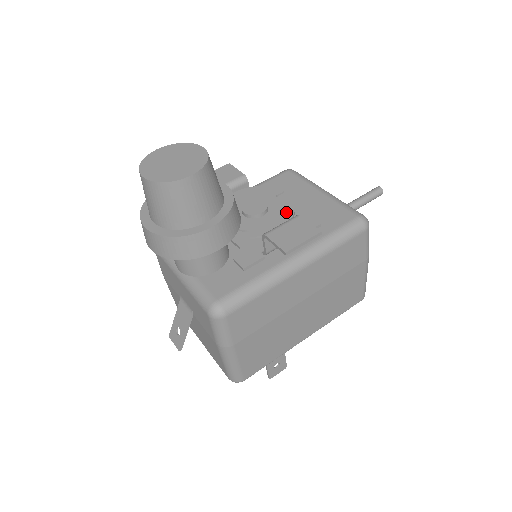
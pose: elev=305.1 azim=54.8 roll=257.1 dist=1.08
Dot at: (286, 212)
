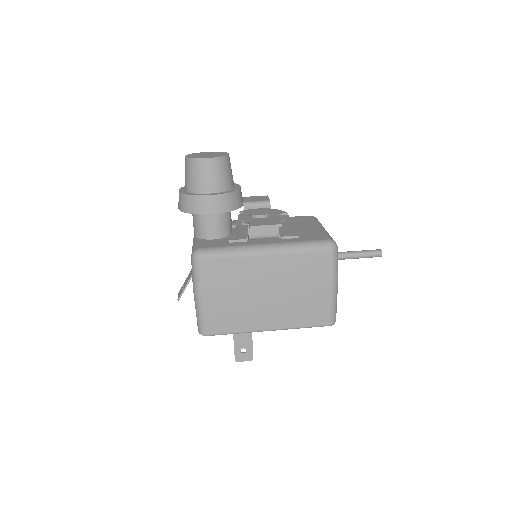
Dot at: occluded
